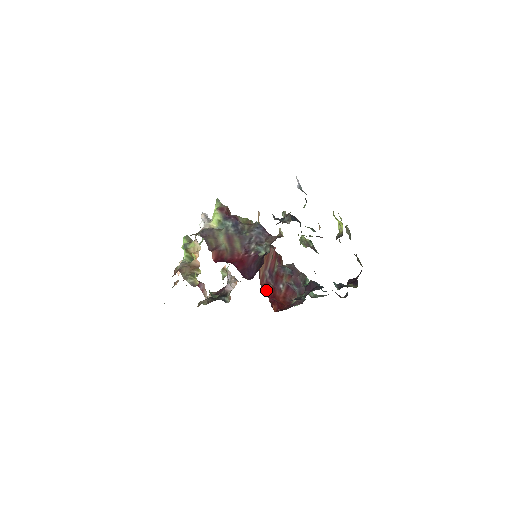
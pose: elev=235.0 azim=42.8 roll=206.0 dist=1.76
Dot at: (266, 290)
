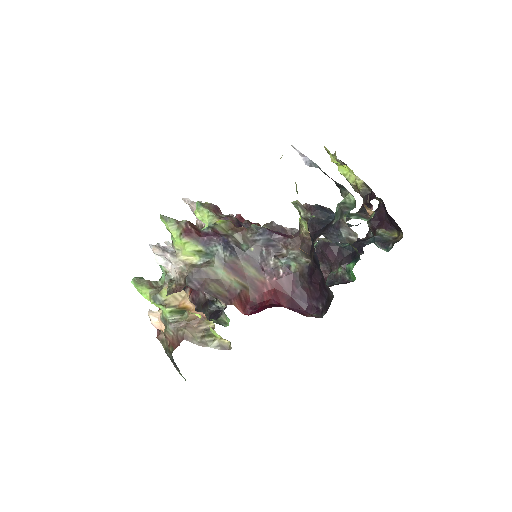
Dot at: occluded
